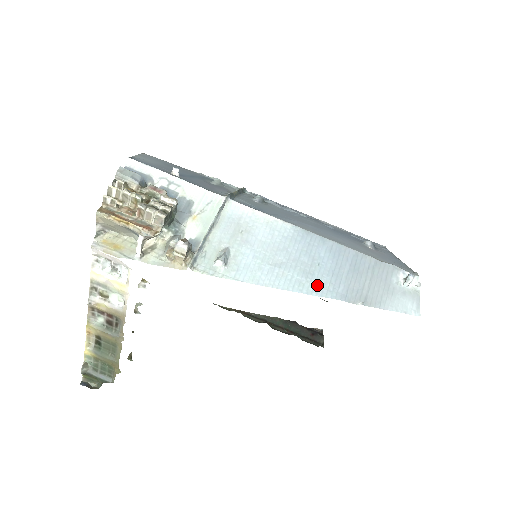
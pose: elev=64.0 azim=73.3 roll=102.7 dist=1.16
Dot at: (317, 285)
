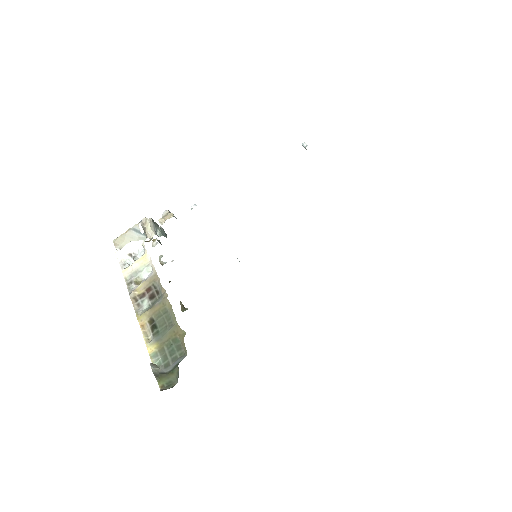
Dot at: occluded
